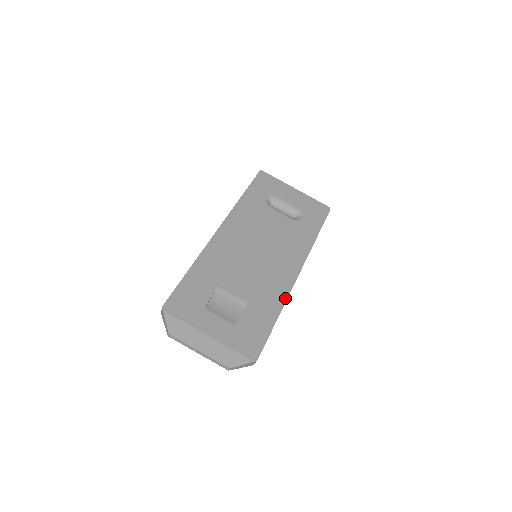
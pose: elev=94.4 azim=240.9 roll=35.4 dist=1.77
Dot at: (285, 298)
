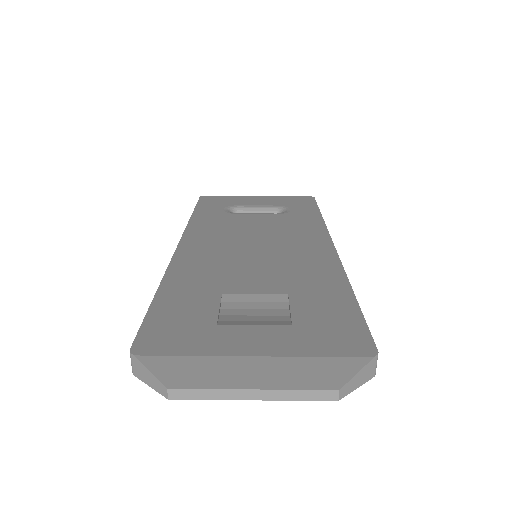
Dot at: (341, 271)
